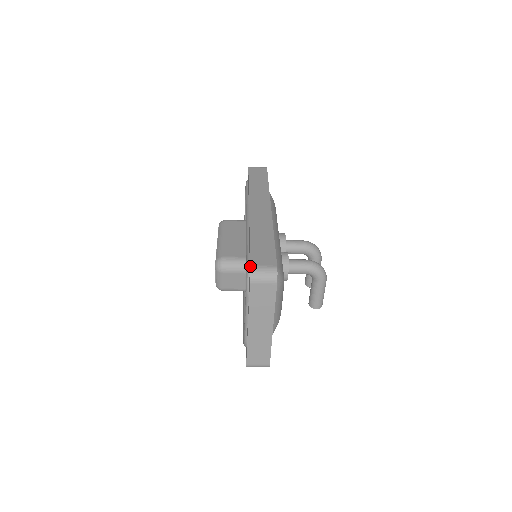
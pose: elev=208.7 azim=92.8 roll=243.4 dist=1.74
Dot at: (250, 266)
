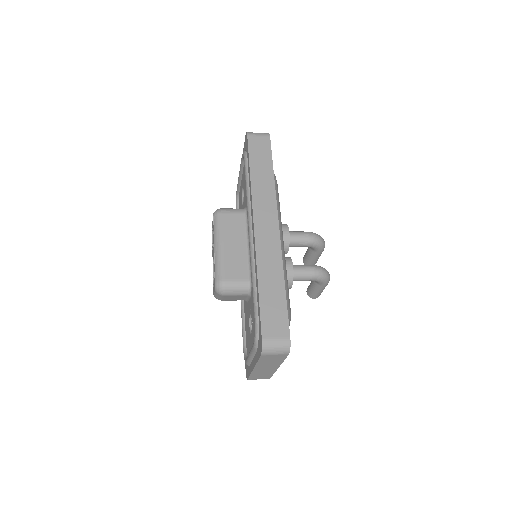
Dot at: (262, 340)
